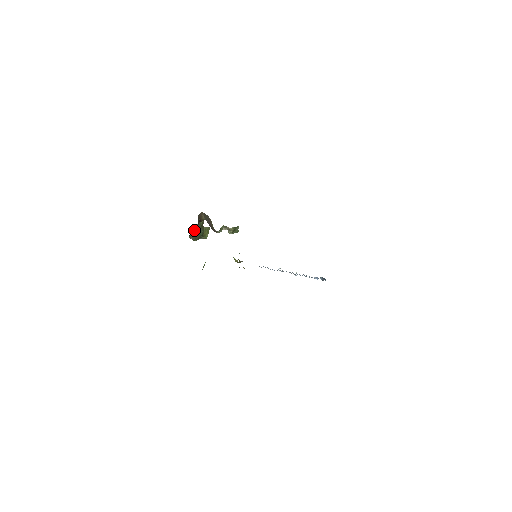
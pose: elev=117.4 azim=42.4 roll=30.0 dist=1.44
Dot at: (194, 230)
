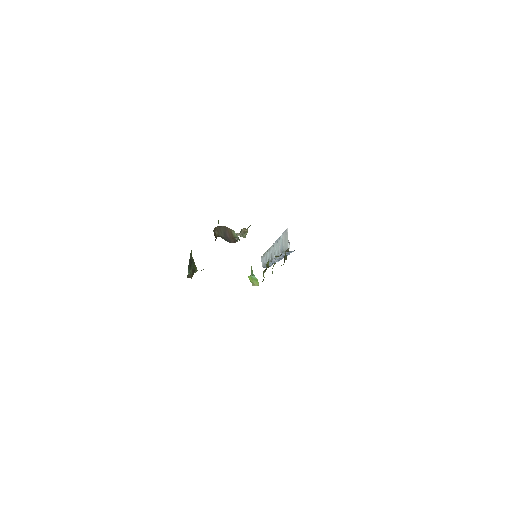
Dot at: (189, 265)
